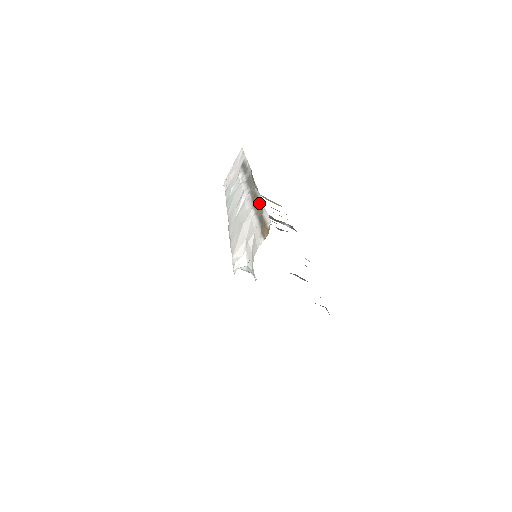
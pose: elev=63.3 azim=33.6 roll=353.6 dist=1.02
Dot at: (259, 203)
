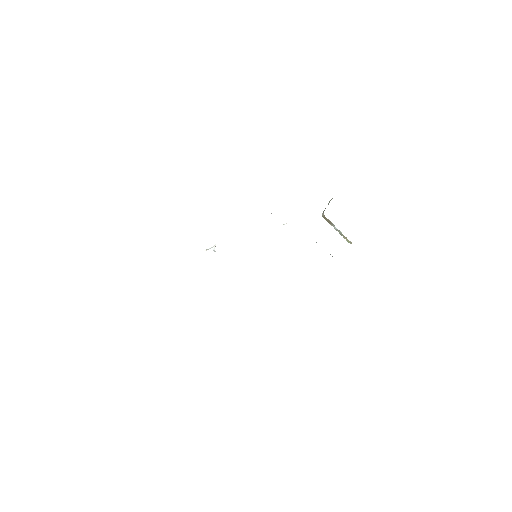
Dot at: occluded
